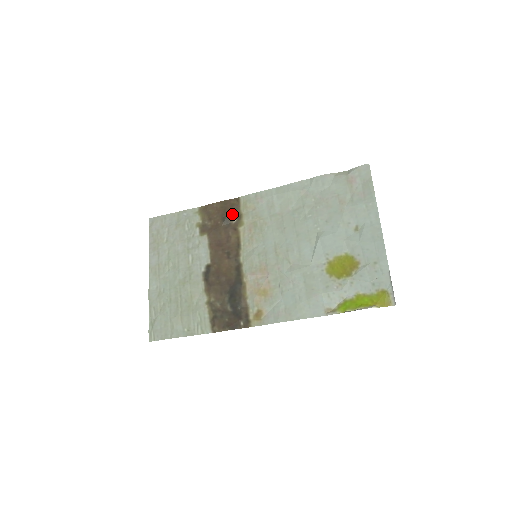
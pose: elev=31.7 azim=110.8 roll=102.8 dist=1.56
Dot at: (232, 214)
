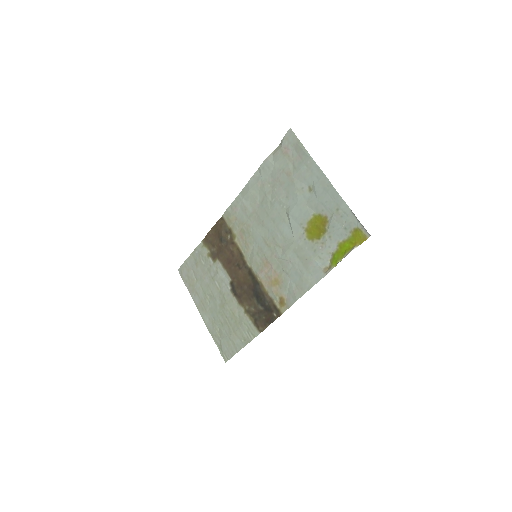
Dot at: (224, 233)
